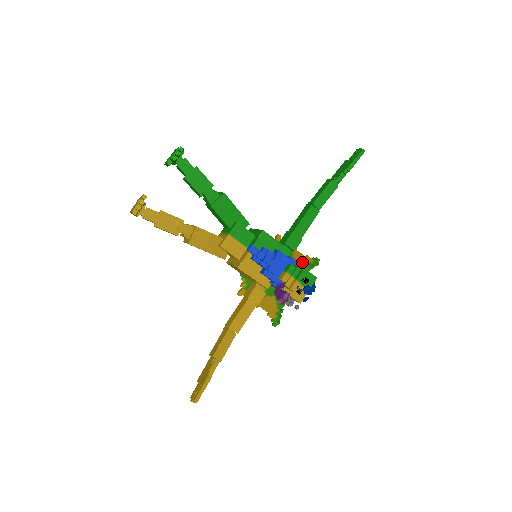
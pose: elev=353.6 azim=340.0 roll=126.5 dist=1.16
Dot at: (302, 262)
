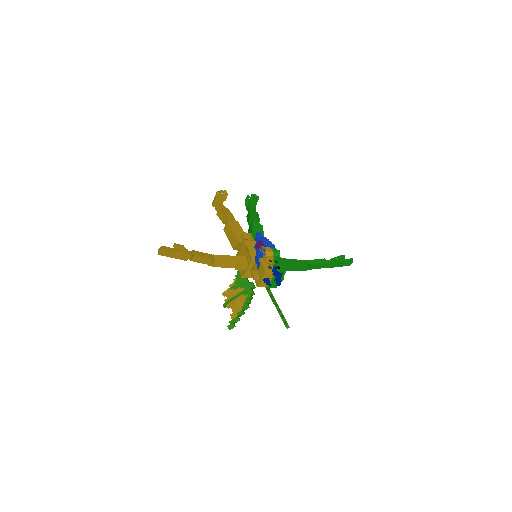
Dot at: occluded
